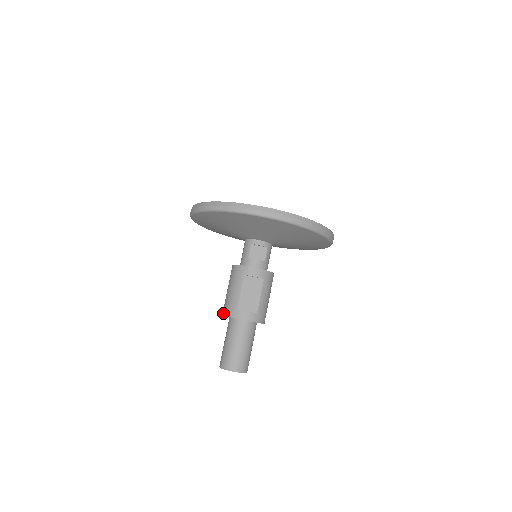
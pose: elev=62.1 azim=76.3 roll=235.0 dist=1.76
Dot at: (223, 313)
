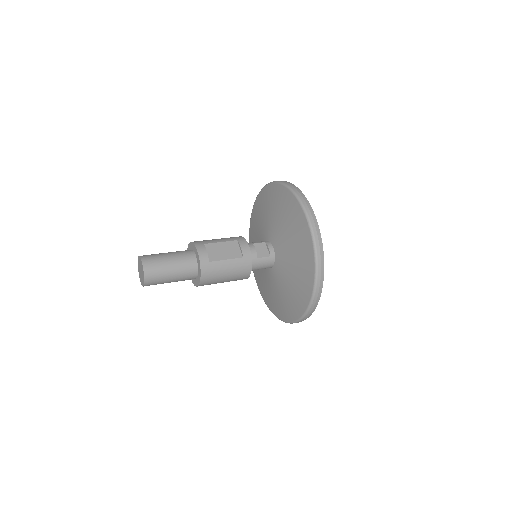
Dot at: occluded
